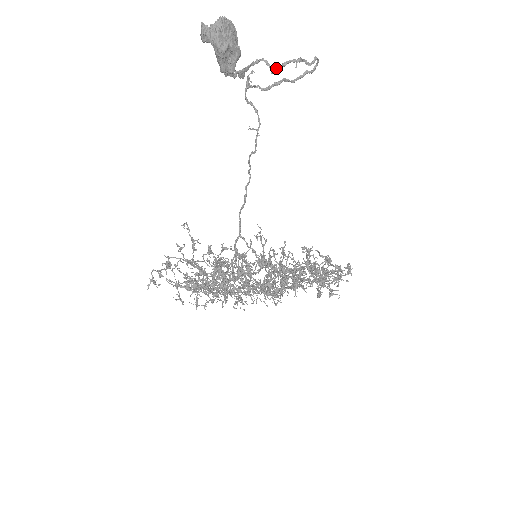
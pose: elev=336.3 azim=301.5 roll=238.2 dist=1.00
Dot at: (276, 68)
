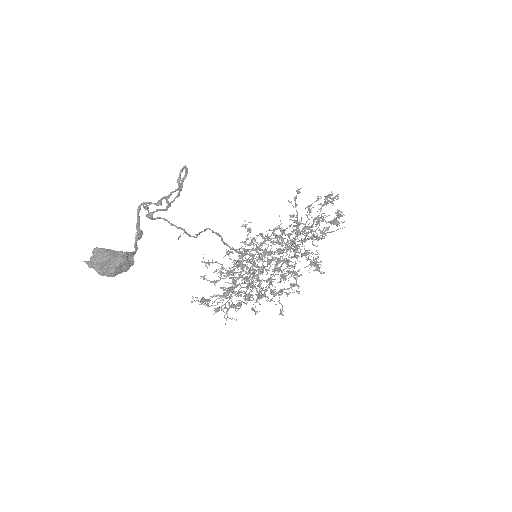
Dot at: (157, 205)
